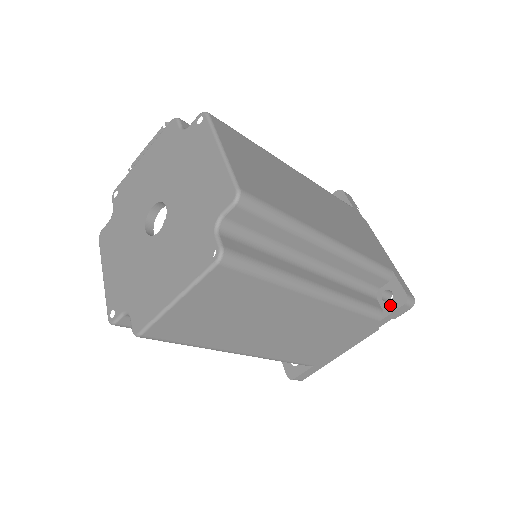
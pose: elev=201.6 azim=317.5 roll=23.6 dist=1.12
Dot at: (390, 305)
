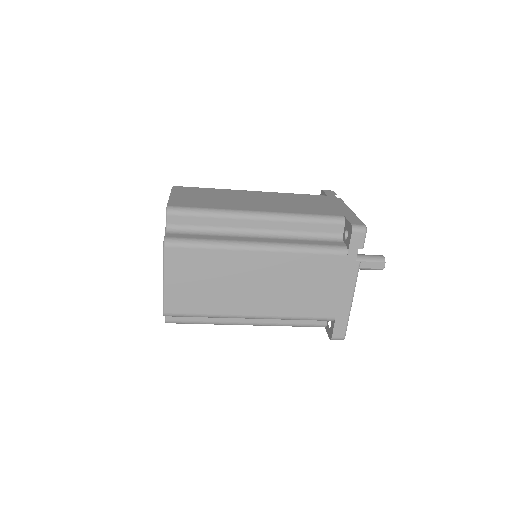
Dot at: (348, 239)
